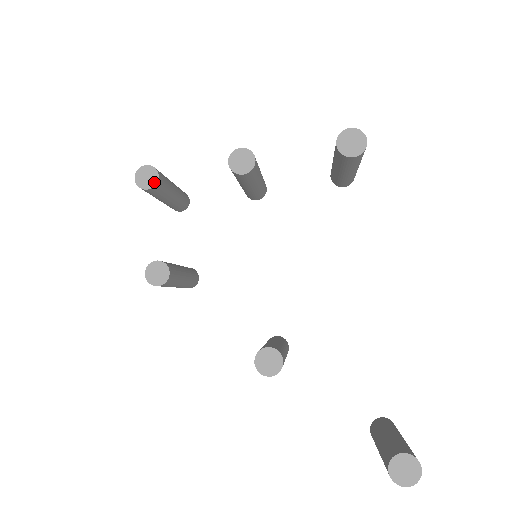
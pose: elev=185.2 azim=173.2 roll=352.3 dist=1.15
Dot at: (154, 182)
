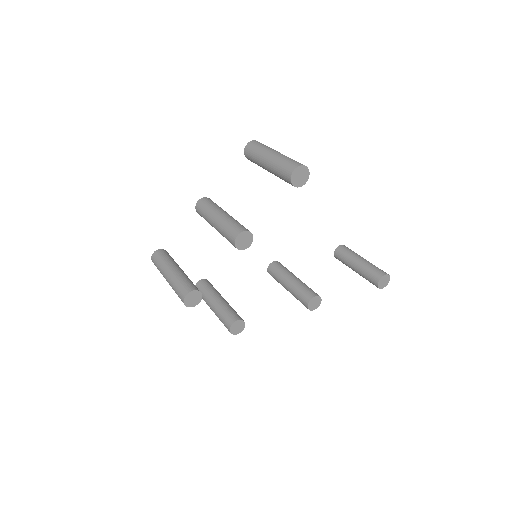
Dot at: (200, 297)
